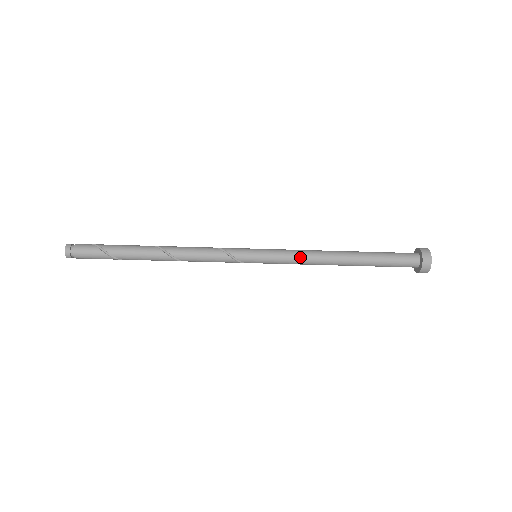
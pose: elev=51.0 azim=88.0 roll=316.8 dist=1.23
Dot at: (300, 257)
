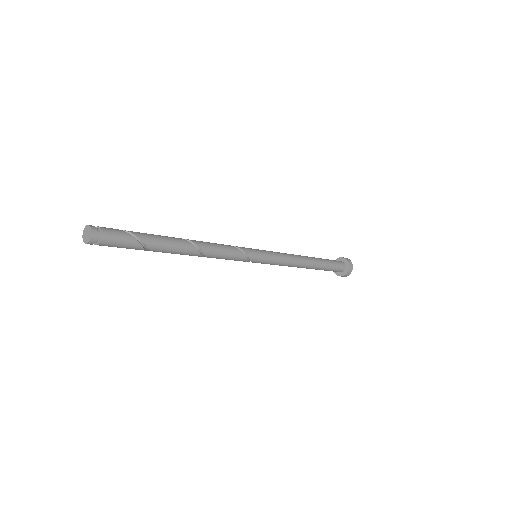
Dot at: (287, 258)
